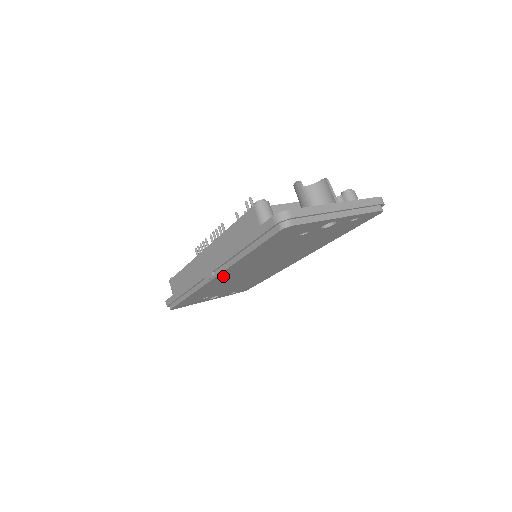
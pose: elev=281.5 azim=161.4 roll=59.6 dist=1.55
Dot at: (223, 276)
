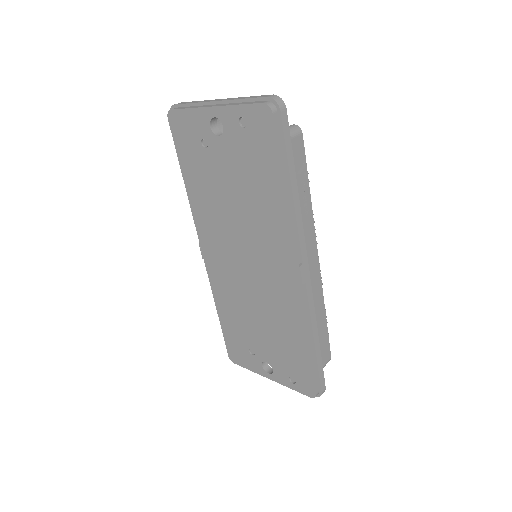
Dot at: (210, 252)
